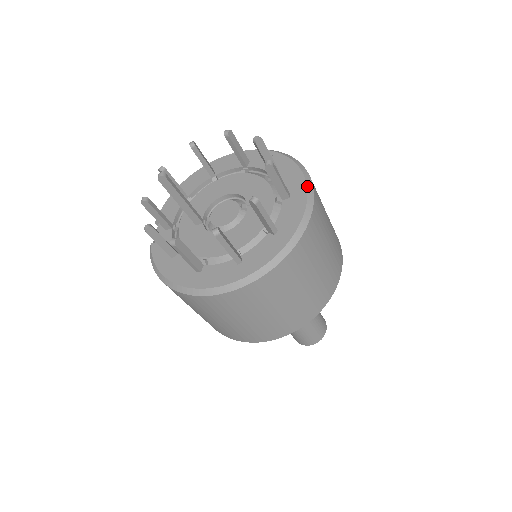
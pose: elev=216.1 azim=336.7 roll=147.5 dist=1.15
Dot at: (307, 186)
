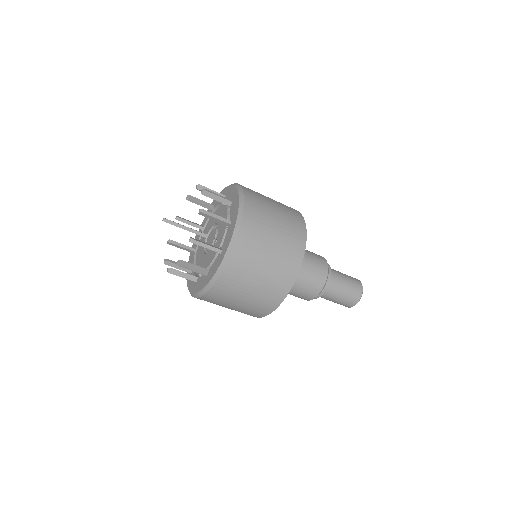
Dot at: (226, 251)
